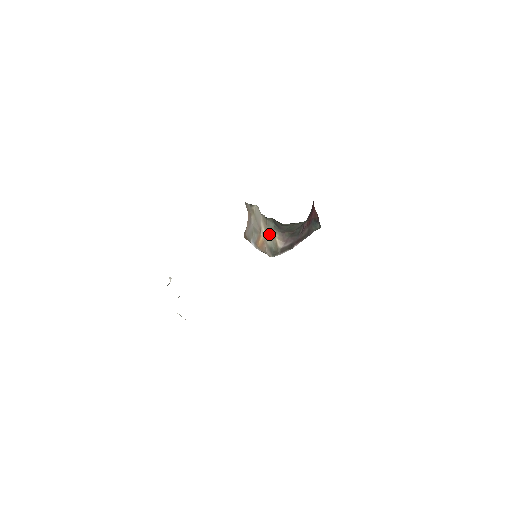
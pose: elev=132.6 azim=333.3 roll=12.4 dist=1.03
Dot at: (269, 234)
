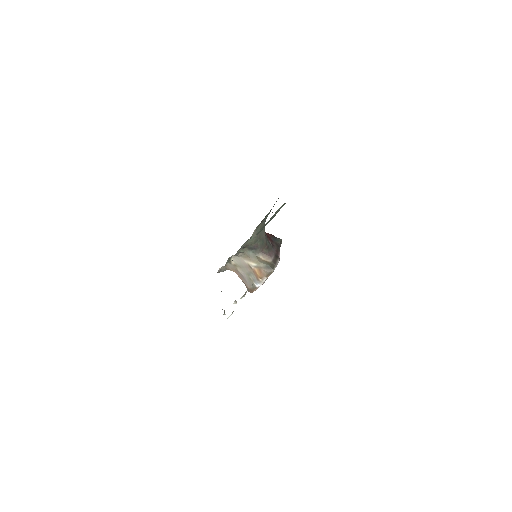
Dot at: (256, 261)
